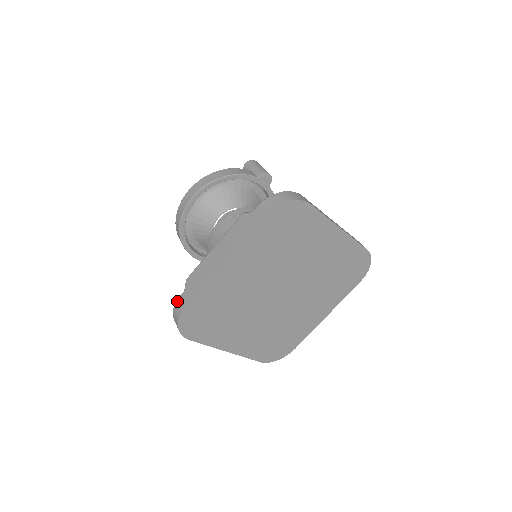
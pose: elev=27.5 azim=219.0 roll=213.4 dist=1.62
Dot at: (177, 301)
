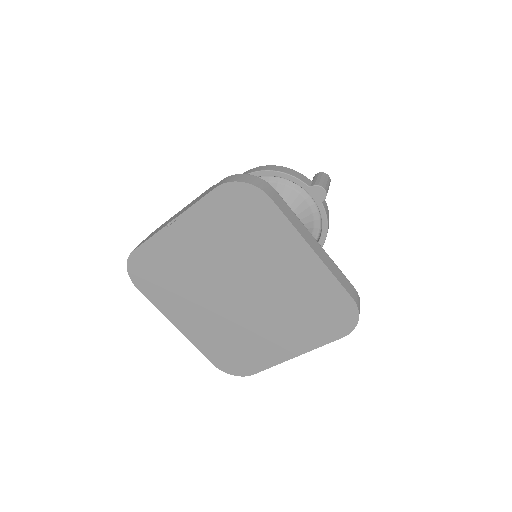
Dot at: occluded
